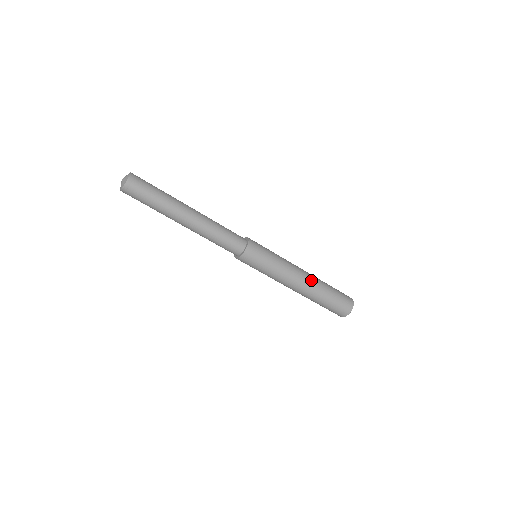
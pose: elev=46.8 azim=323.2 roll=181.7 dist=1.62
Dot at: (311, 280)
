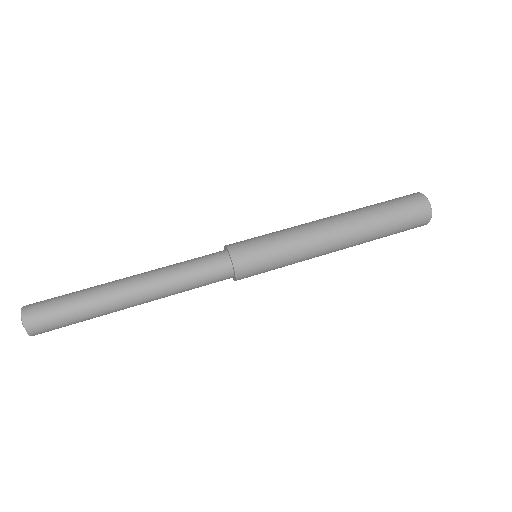
Dot at: (344, 217)
